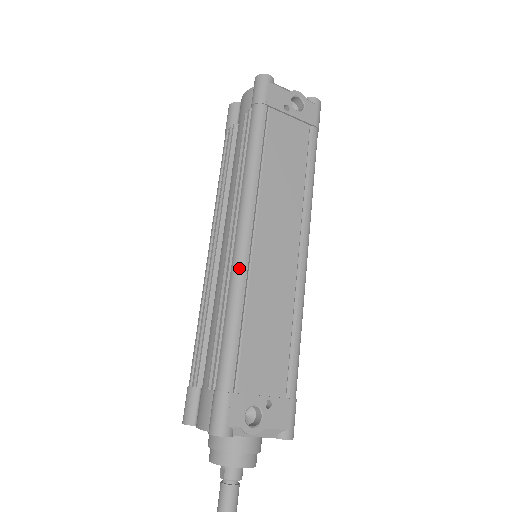
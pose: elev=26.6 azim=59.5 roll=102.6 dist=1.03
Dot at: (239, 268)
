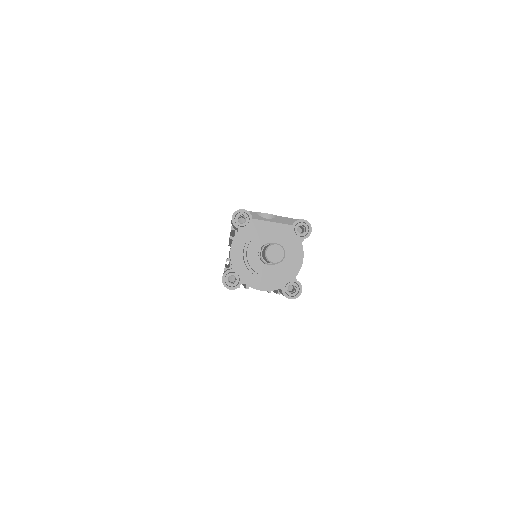
Dot at: occluded
